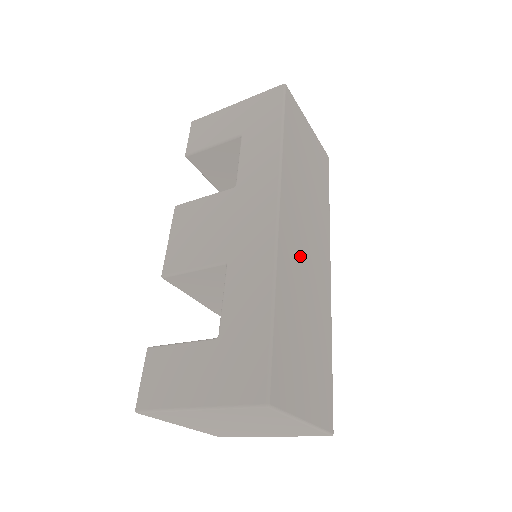
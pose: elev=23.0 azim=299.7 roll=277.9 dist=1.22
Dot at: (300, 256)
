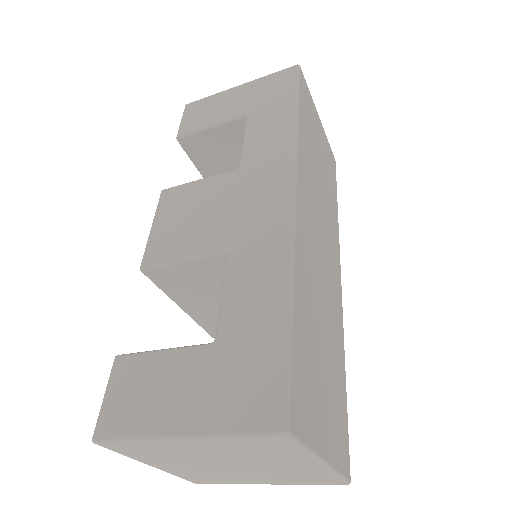
Dot at: (315, 253)
